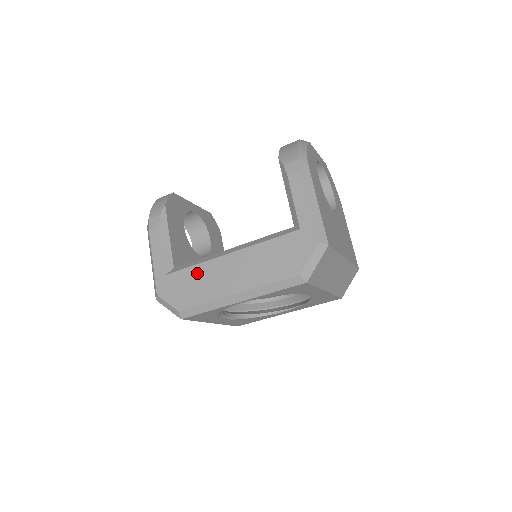
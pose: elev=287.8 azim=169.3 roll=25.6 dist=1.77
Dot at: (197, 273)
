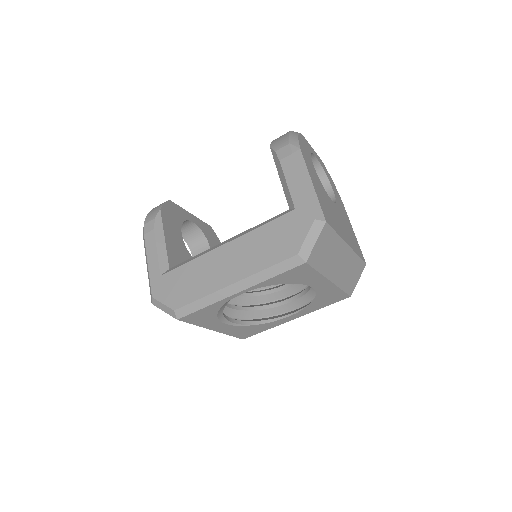
Dot at: (192, 269)
